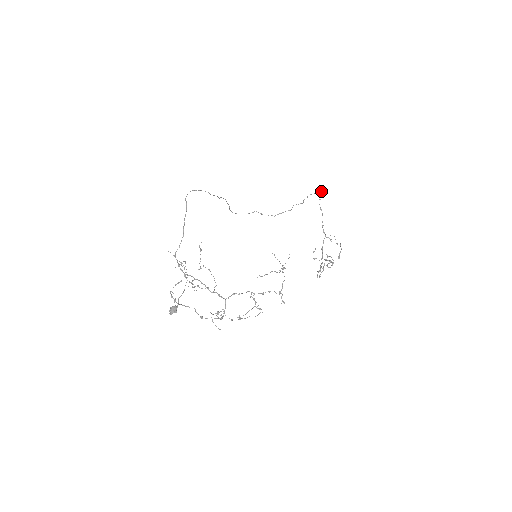
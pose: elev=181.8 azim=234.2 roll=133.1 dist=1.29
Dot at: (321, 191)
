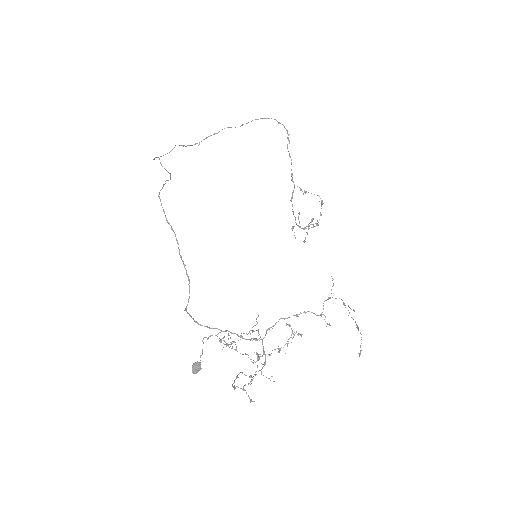
Dot at: occluded
